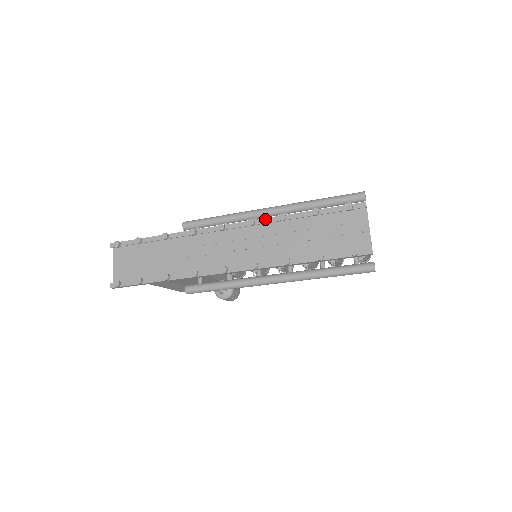
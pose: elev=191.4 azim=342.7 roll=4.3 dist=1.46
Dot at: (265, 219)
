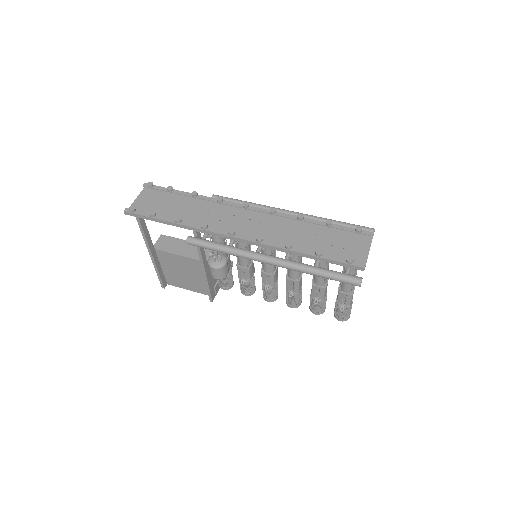
Dot at: (285, 214)
